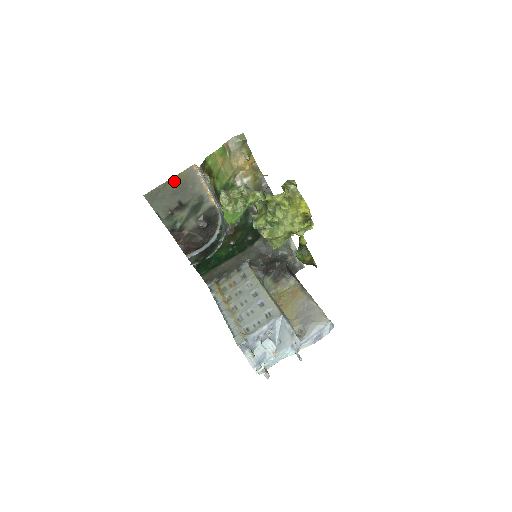
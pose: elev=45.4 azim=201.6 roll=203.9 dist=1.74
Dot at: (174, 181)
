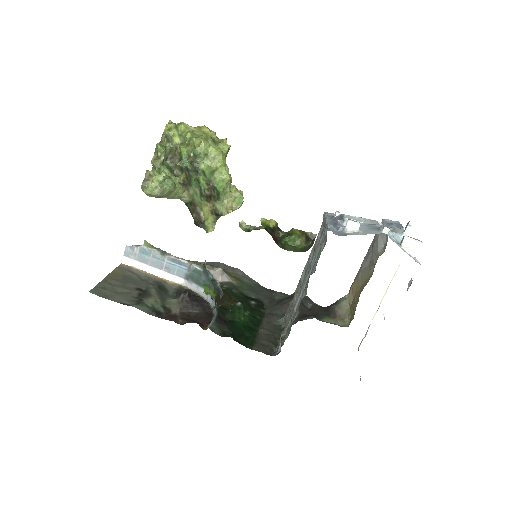
Dot at: (113, 277)
